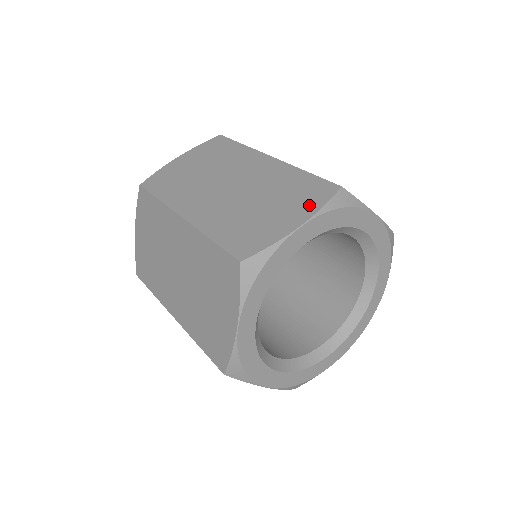
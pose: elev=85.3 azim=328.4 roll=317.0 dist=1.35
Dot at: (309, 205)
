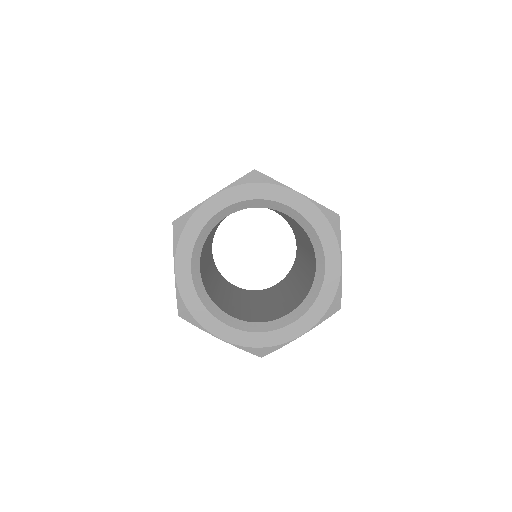
Dot at: occluded
